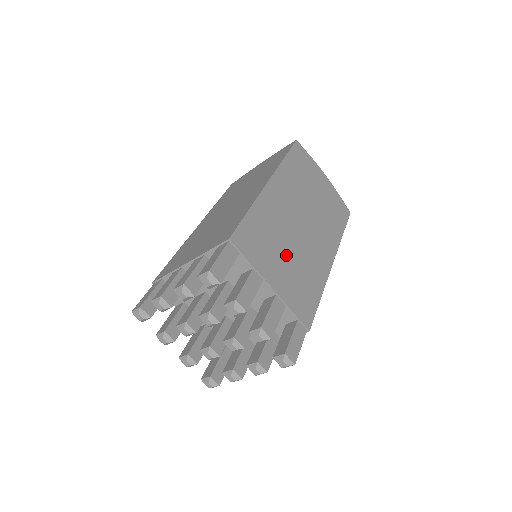
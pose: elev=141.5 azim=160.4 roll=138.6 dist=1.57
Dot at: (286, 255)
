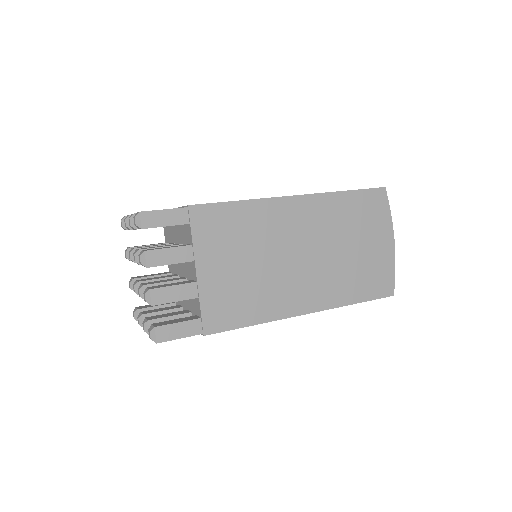
Dot at: (246, 263)
